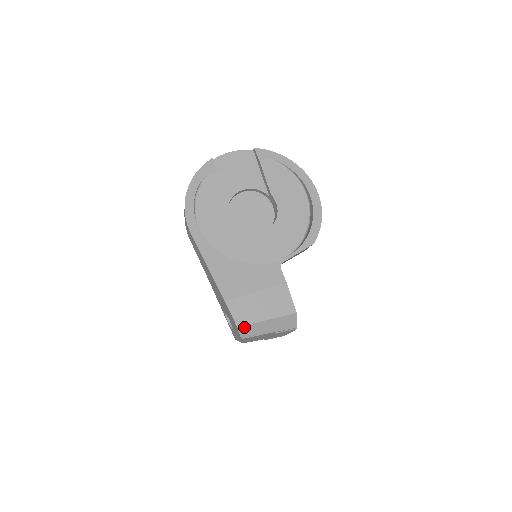
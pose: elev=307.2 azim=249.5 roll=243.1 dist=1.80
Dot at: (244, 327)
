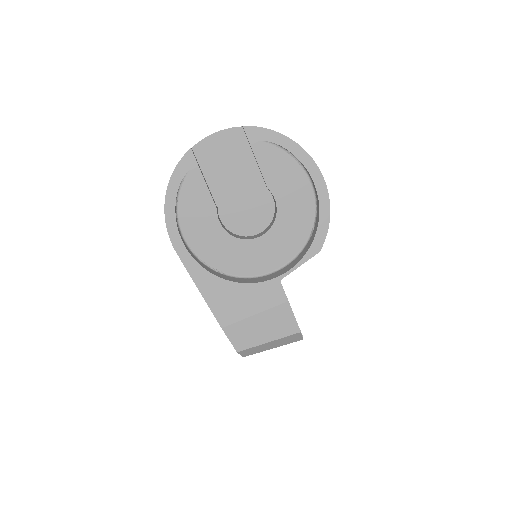
Dot at: (244, 351)
